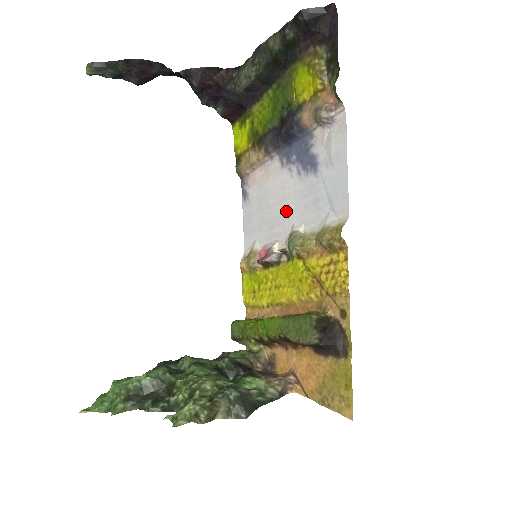
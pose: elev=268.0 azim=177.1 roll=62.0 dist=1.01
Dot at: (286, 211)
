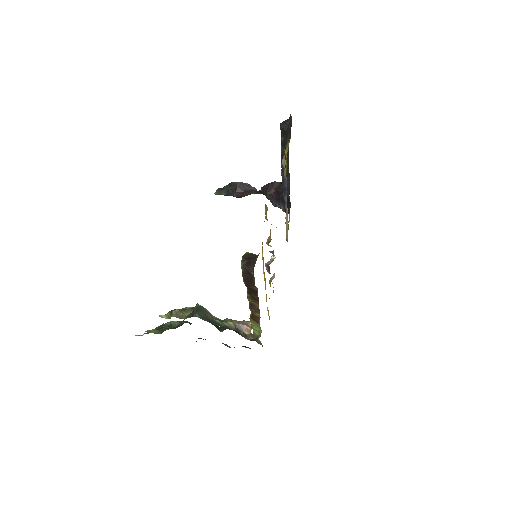
Dot at: occluded
